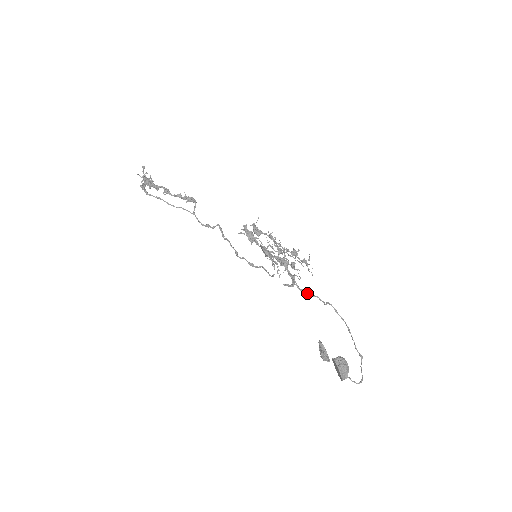
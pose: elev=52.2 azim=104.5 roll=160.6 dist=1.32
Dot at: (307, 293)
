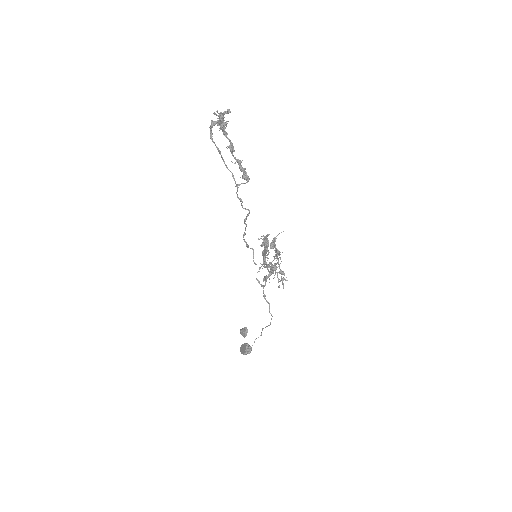
Dot at: occluded
